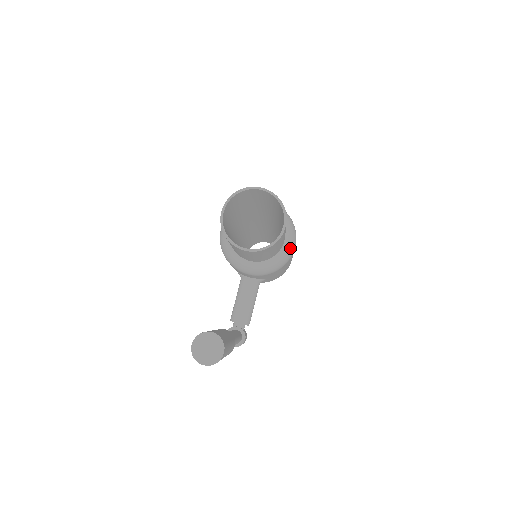
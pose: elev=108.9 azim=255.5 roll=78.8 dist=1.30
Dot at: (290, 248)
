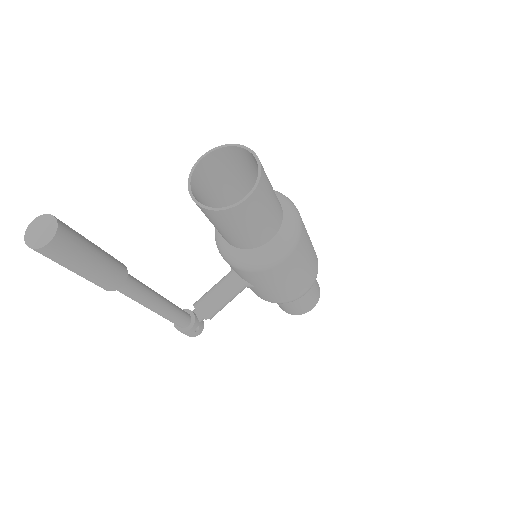
Dot at: (275, 253)
